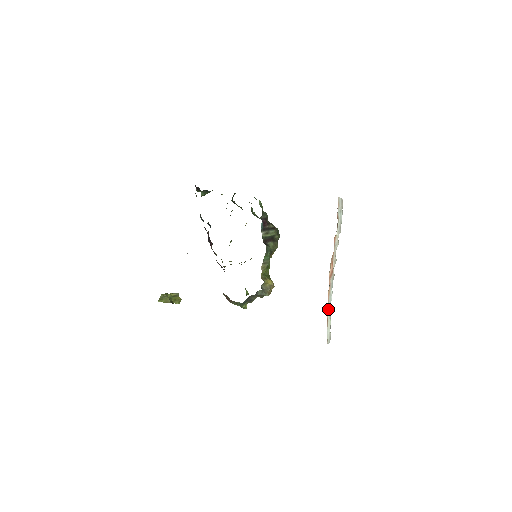
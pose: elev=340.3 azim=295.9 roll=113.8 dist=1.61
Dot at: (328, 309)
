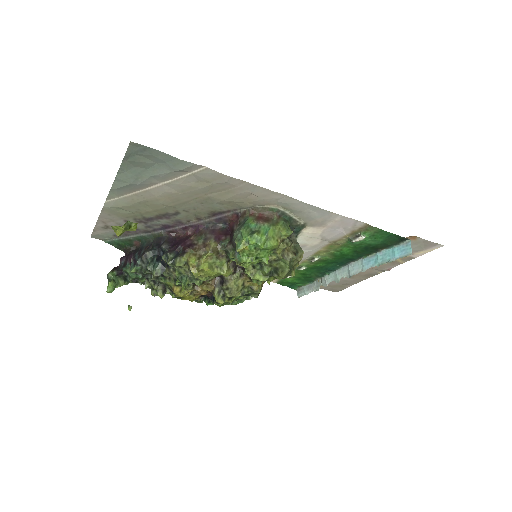
Dot at: (376, 255)
